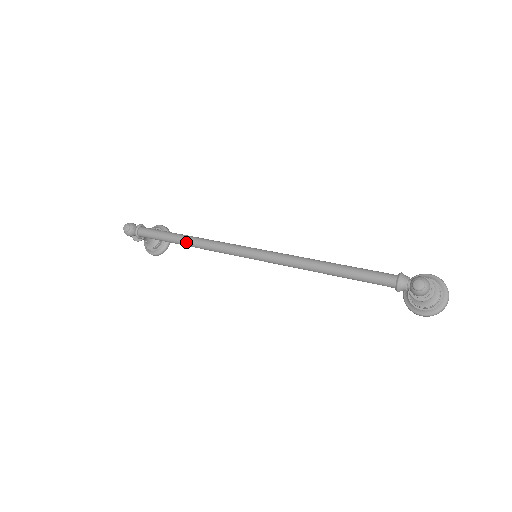
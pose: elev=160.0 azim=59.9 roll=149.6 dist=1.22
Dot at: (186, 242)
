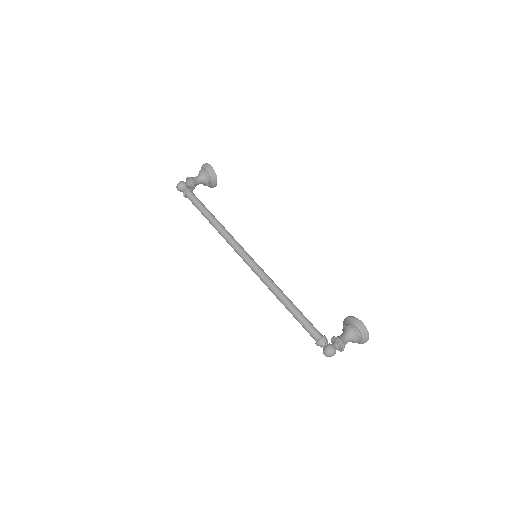
Dot at: (213, 226)
